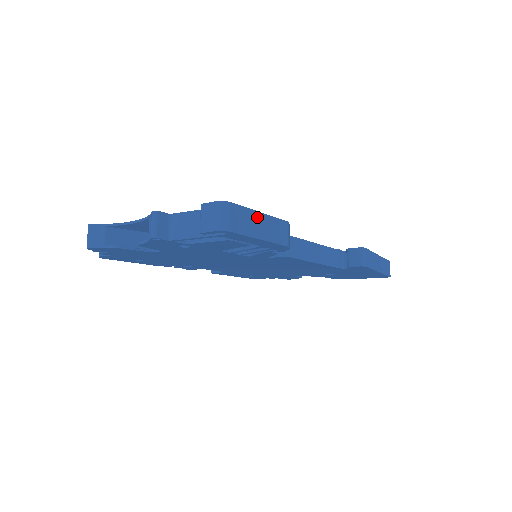
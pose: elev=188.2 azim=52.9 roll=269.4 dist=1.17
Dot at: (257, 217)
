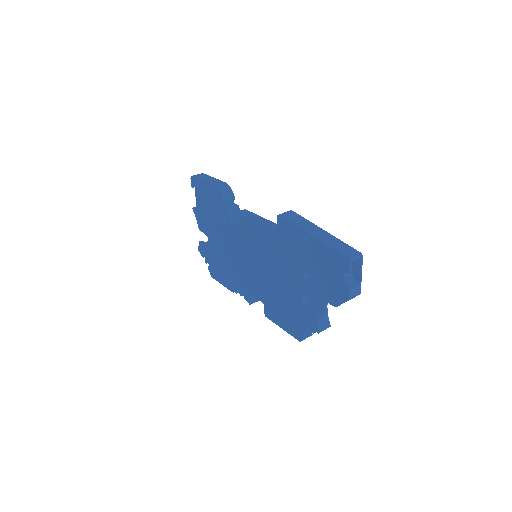
Dot at: (210, 178)
